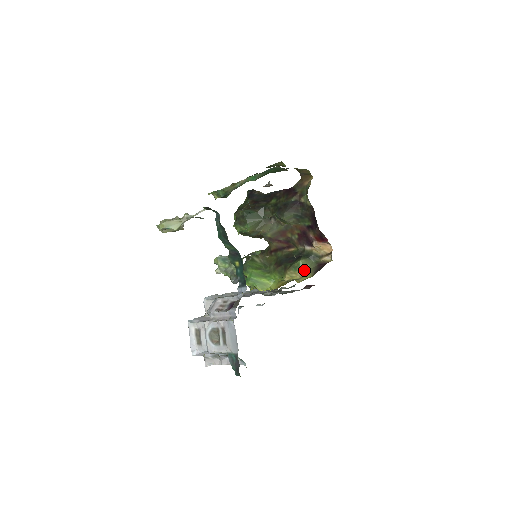
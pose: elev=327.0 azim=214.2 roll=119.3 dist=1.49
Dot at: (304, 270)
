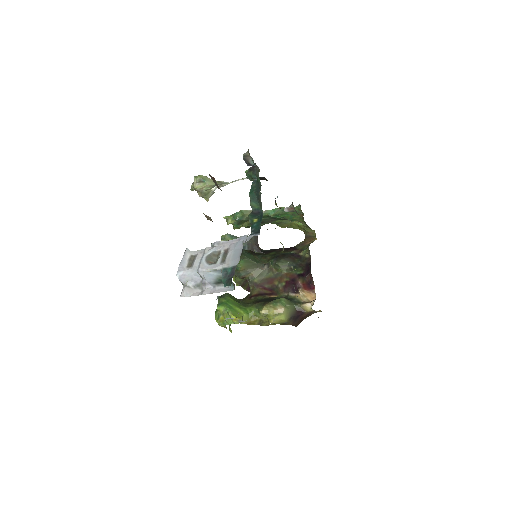
Dot at: (284, 306)
